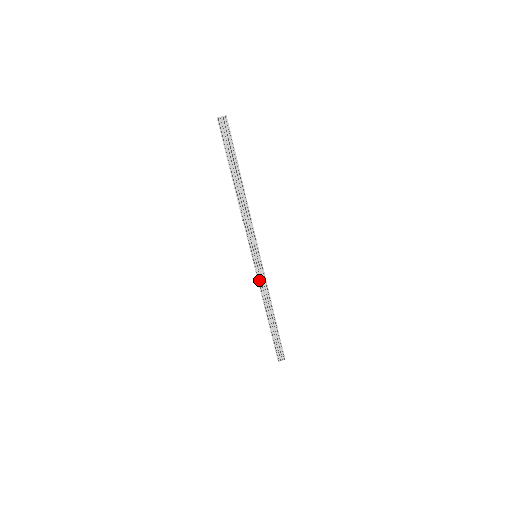
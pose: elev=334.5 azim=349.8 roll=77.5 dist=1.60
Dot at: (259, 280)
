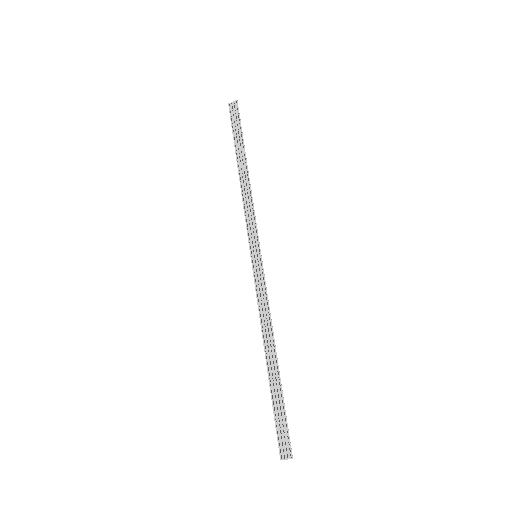
Dot at: (258, 293)
